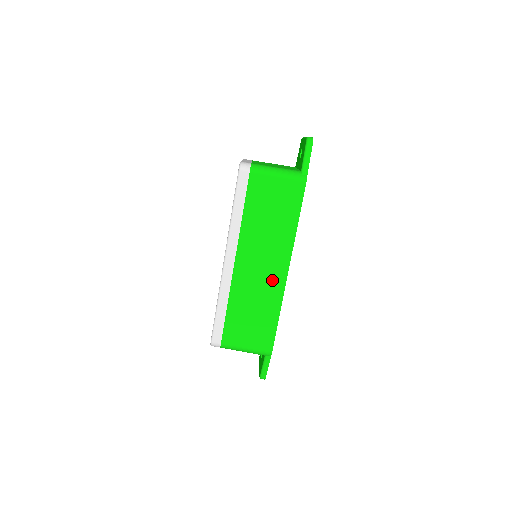
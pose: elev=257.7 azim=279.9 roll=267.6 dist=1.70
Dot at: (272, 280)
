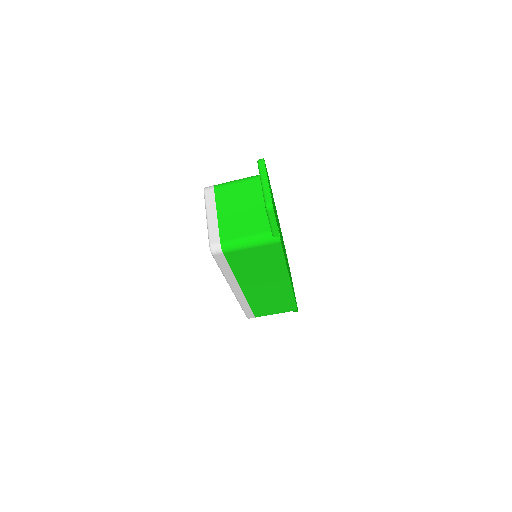
Dot at: (279, 288)
